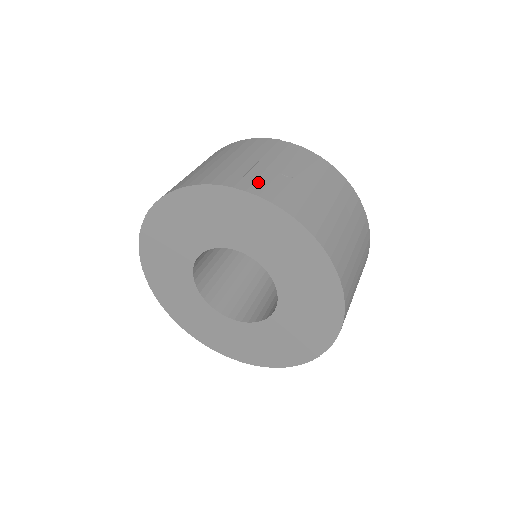
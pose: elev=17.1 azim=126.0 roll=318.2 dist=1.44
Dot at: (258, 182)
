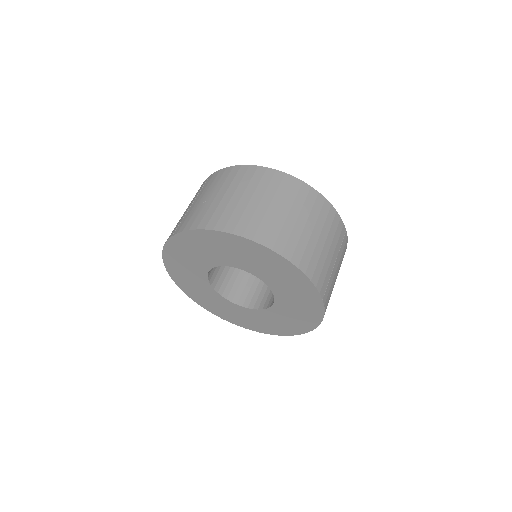
Dot at: (185, 221)
